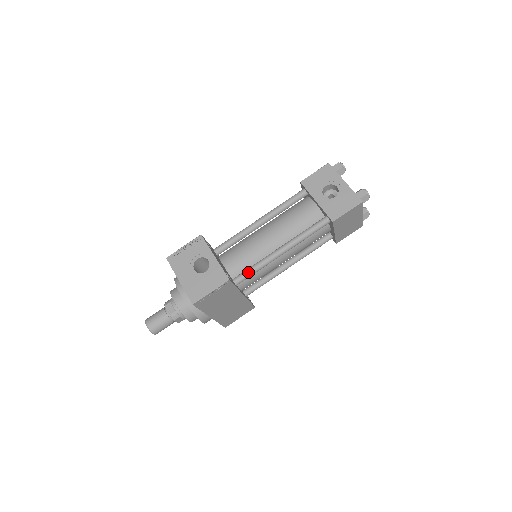
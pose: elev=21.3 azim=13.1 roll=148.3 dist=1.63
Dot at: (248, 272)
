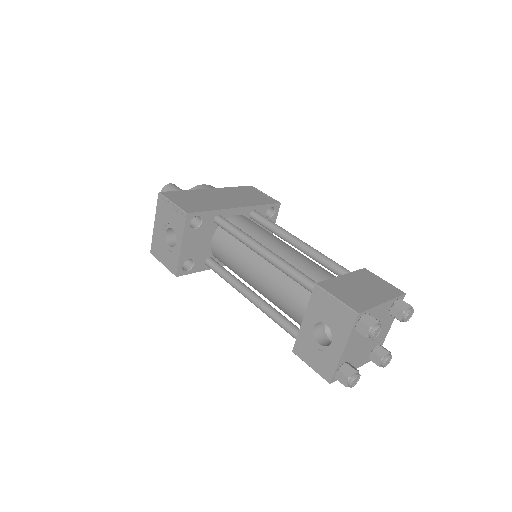
Dot at: (217, 273)
